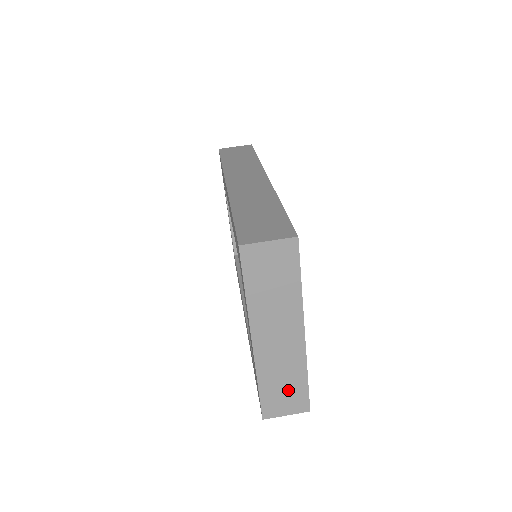
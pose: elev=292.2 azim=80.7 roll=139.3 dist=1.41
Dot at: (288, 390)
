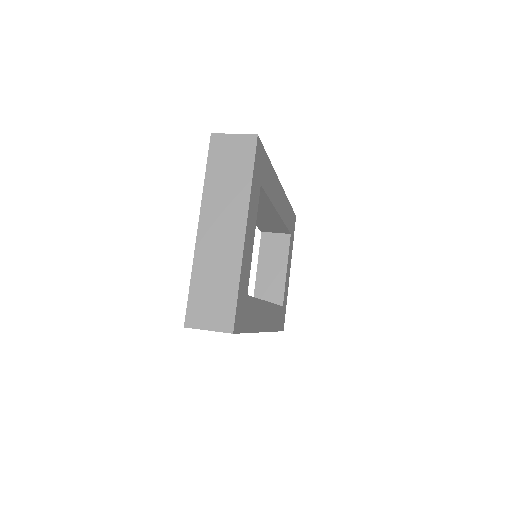
Dot at: (217, 296)
